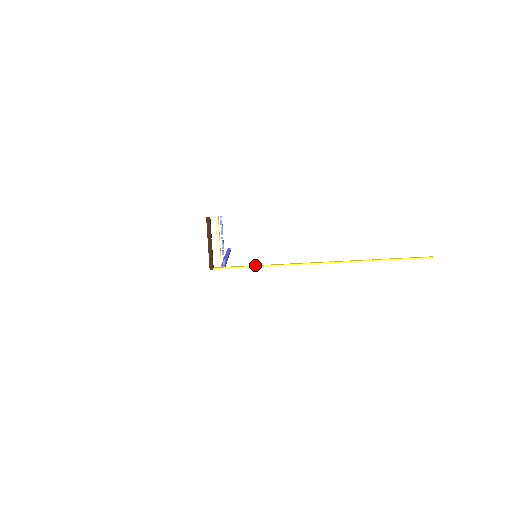
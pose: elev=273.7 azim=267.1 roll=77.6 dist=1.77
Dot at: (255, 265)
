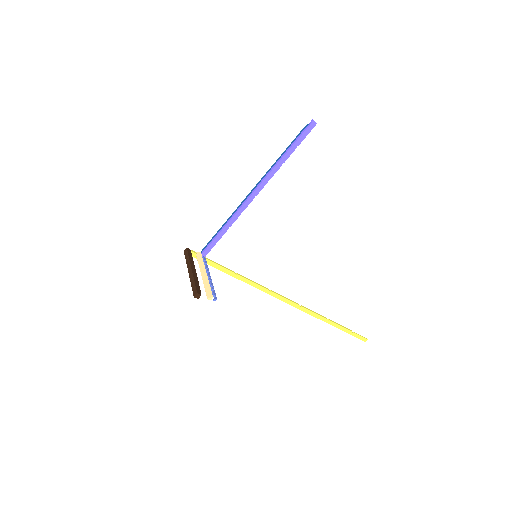
Dot at: (233, 274)
